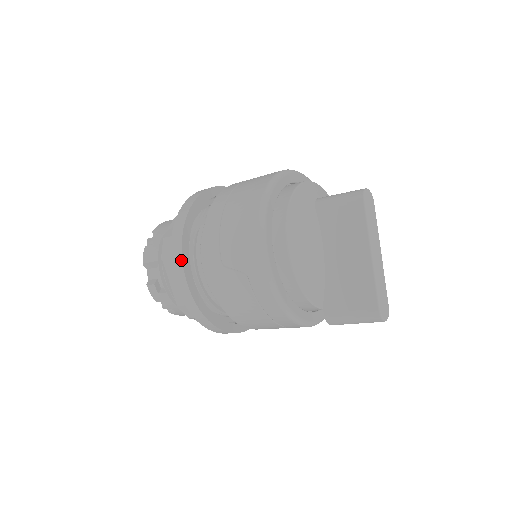
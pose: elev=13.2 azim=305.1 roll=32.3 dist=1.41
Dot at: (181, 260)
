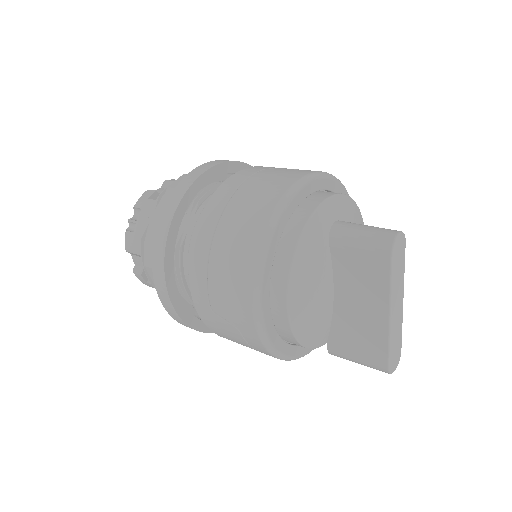
Dot at: (165, 286)
